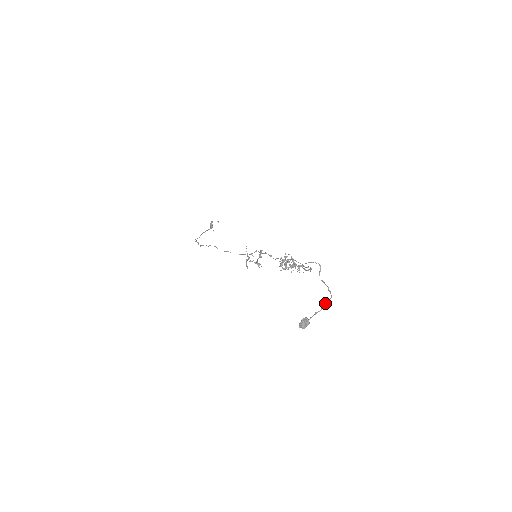
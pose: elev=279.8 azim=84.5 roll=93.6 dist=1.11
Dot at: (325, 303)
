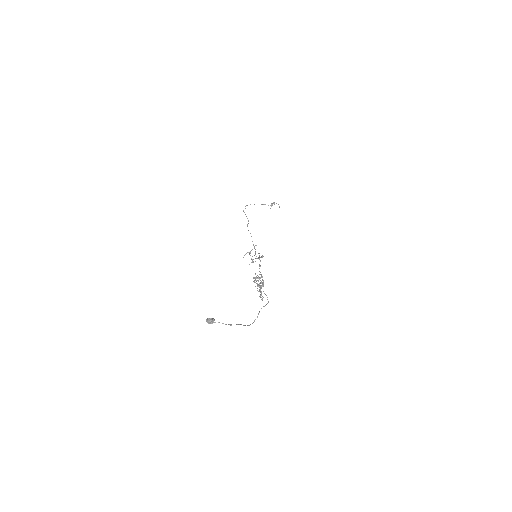
Dot at: (237, 324)
